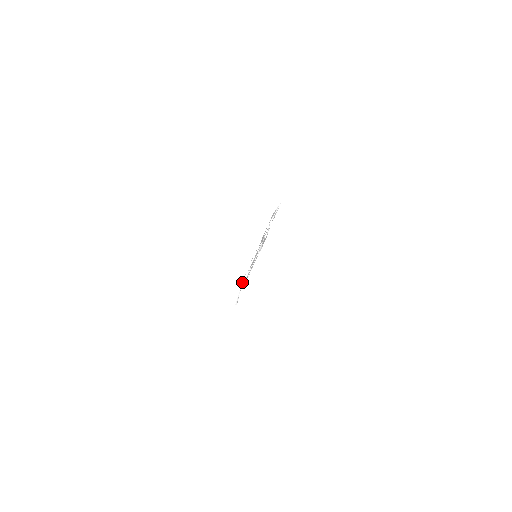
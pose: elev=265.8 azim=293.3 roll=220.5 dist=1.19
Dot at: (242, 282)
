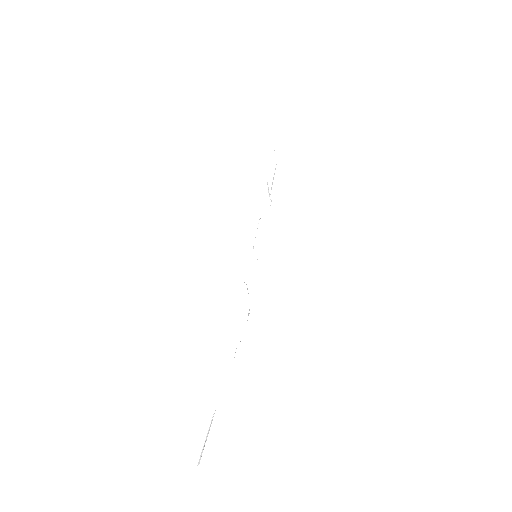
Dot at: occluded
